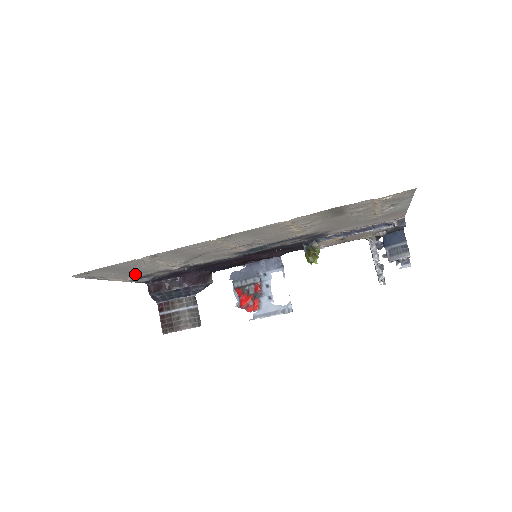
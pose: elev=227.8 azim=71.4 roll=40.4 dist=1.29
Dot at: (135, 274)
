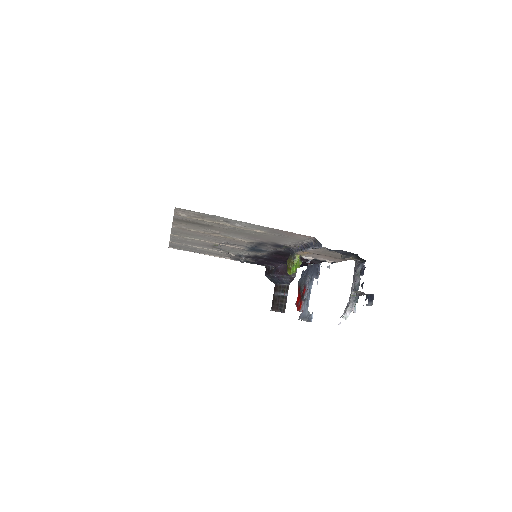
Dot at: occluded
